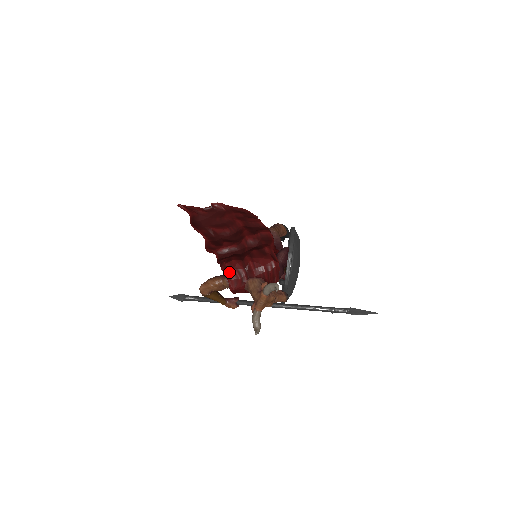
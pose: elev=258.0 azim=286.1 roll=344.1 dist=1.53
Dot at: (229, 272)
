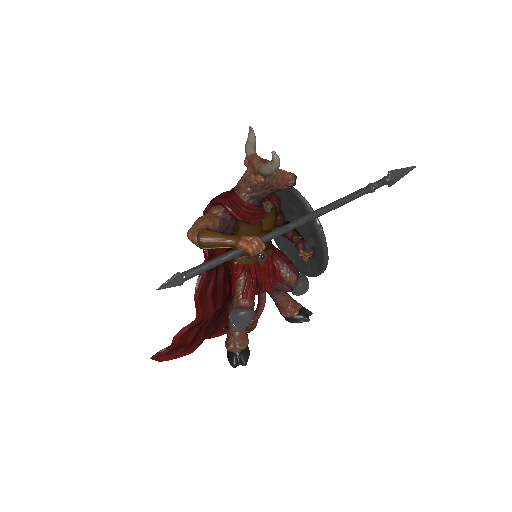
Dot at: (209, 203)
